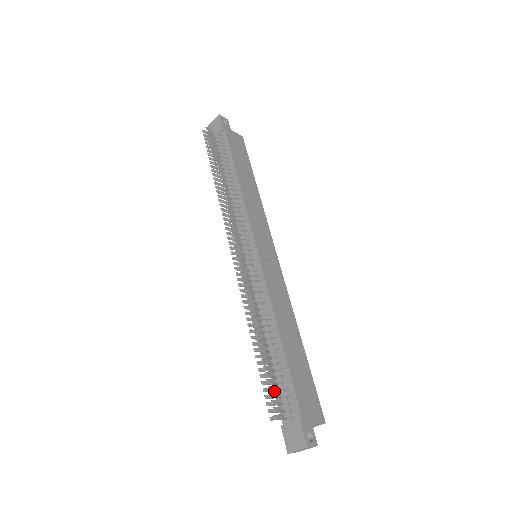
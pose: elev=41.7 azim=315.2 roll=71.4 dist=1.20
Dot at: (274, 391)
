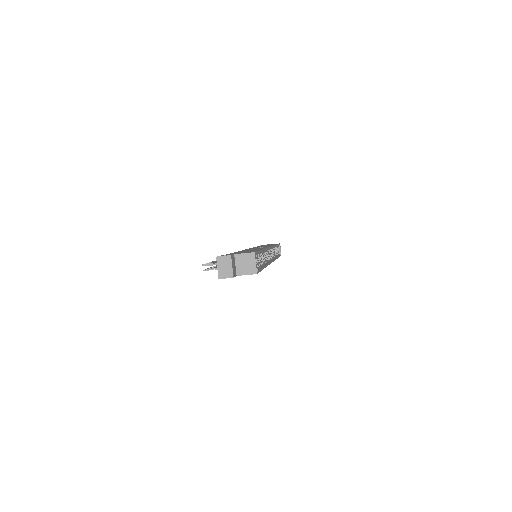
Dot at: occluded
